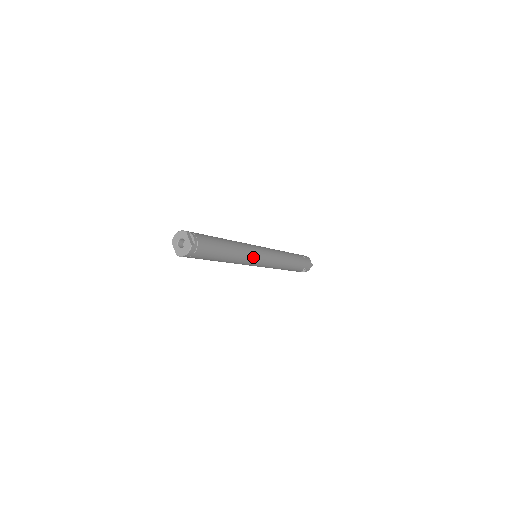
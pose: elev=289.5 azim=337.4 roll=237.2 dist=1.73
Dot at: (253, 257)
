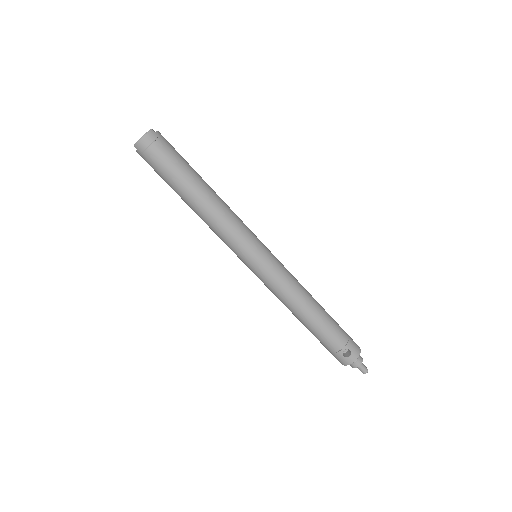
Dot at: (244, 231)
